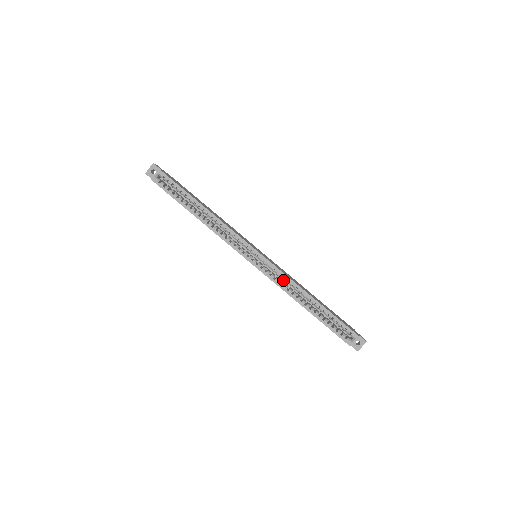
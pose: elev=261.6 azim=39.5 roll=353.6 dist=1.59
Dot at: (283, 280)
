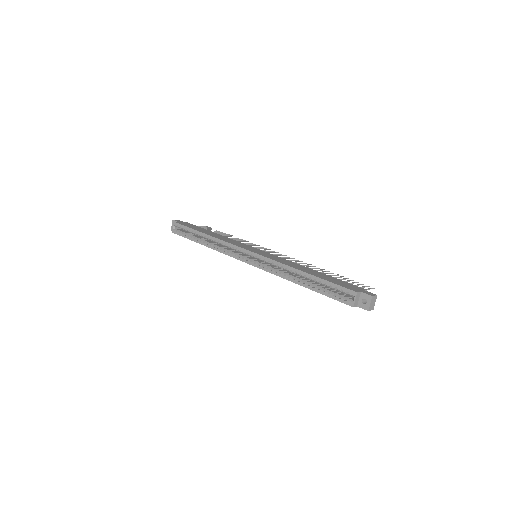
Dot at: occluded
